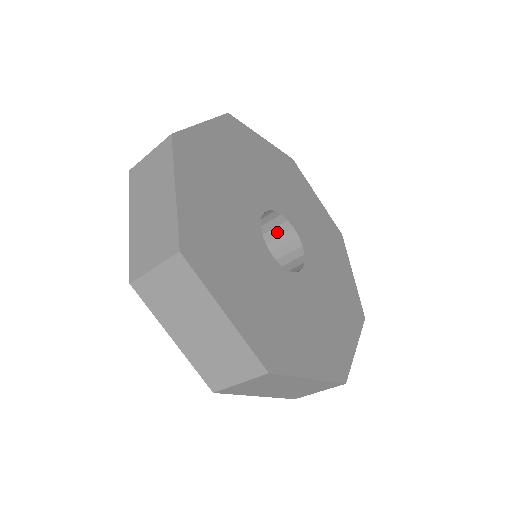
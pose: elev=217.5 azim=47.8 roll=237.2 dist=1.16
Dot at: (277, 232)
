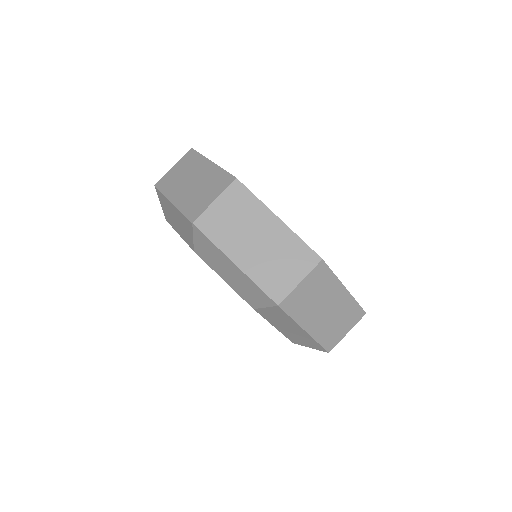
Dot at: occluded
